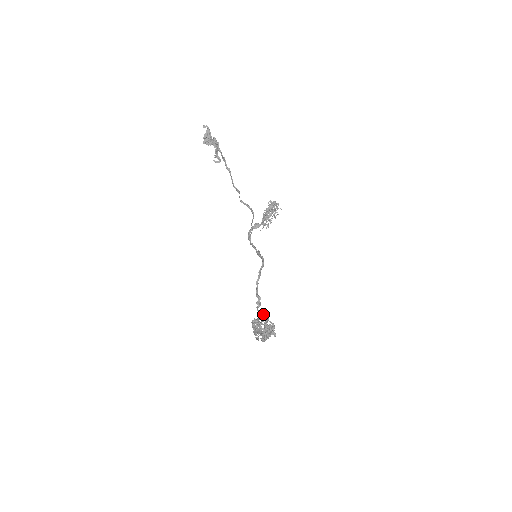
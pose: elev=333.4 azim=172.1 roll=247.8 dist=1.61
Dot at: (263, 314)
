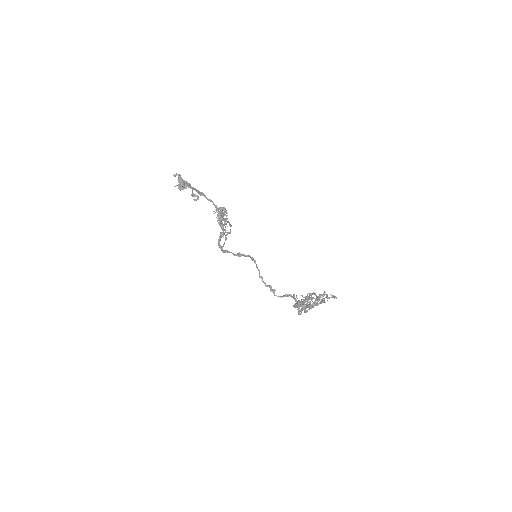
Dot at: (286, 295)
